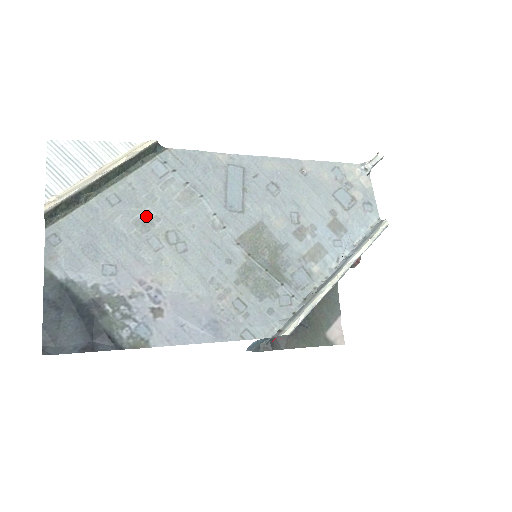
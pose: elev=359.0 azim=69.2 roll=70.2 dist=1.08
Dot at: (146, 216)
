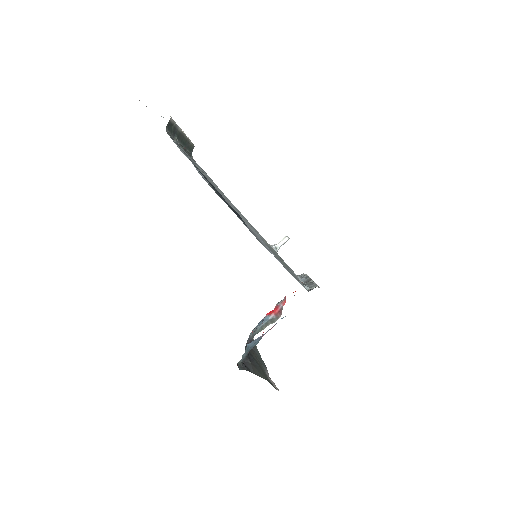
Dot at: (208, 179)
